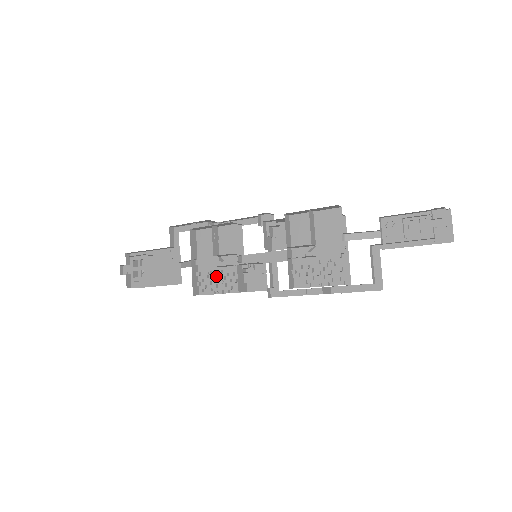
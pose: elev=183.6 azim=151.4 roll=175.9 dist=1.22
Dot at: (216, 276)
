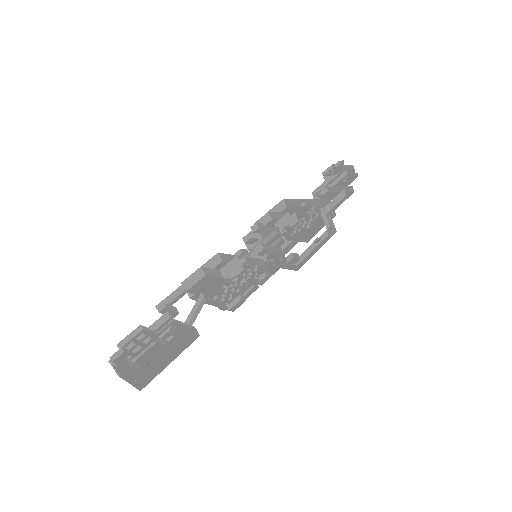
Dot at: (233, 285)
